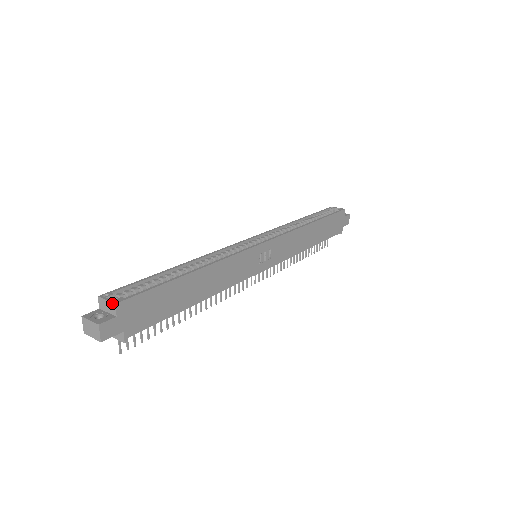
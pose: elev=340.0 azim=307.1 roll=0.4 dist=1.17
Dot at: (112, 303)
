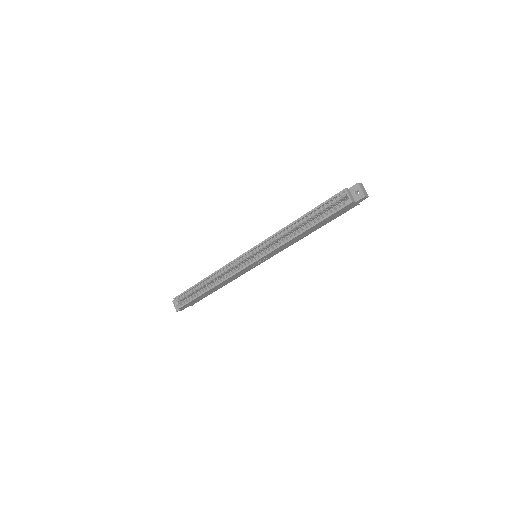
Dot at: (177, 308)
